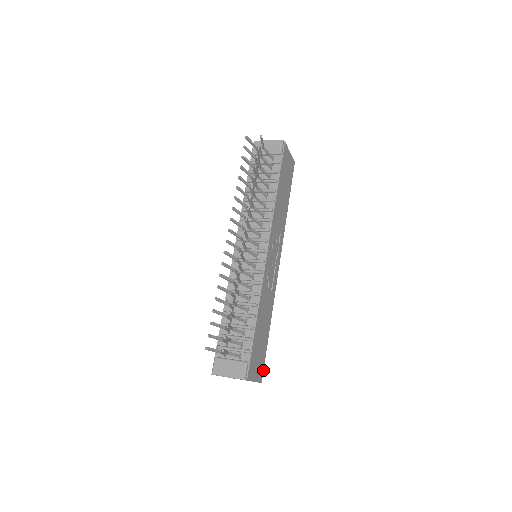
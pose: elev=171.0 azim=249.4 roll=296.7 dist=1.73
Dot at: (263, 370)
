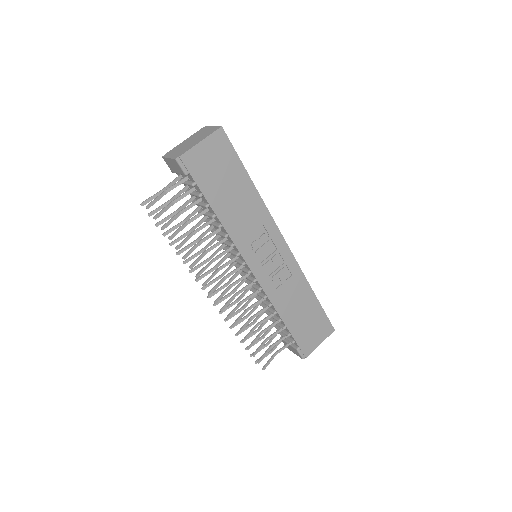
Dot at: (330, 322)
